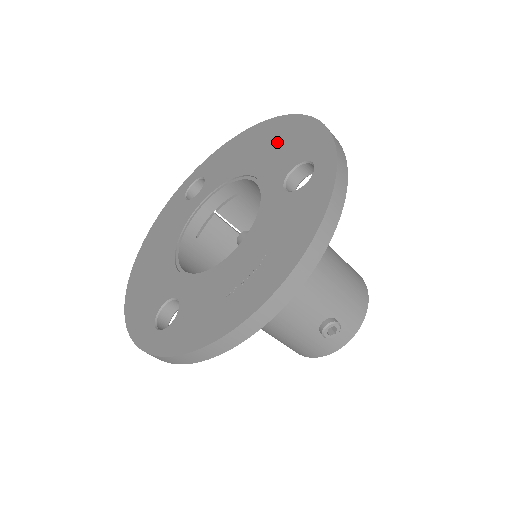
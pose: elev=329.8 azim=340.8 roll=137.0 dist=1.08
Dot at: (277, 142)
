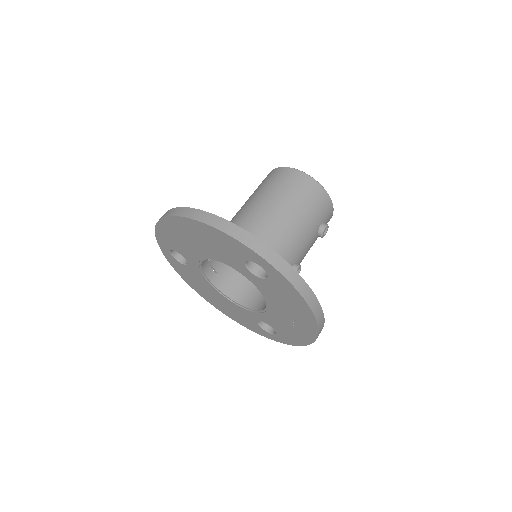
Dot at: (206, 240)
